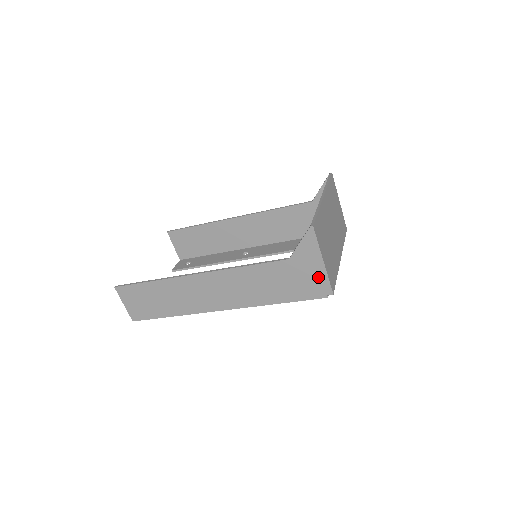
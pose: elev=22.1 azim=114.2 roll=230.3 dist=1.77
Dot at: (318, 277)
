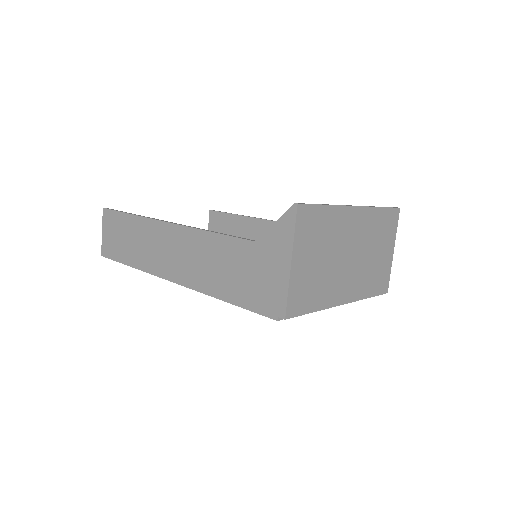
Dot at: (277, 283)
